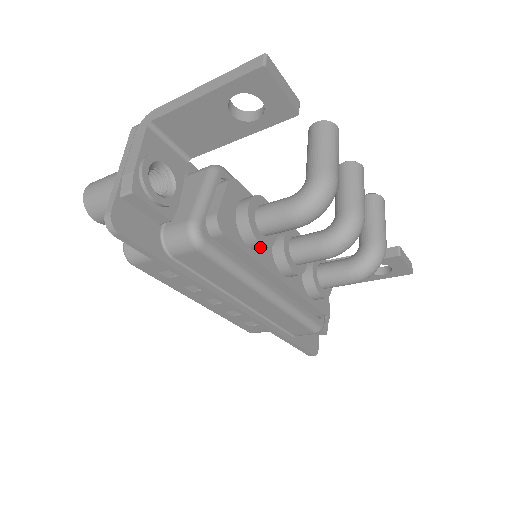
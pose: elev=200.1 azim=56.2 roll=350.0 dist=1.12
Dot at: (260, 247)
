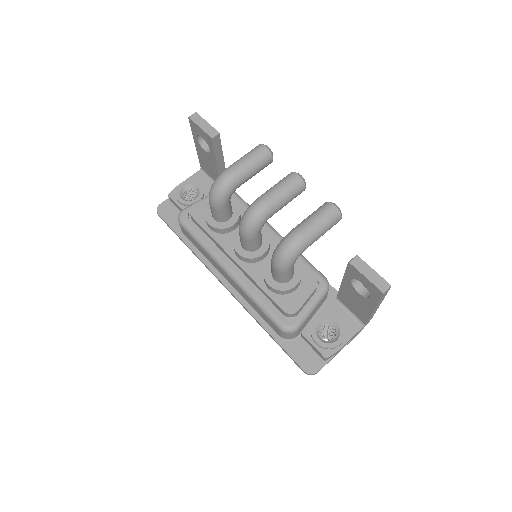
Dot at: (212, 228)
